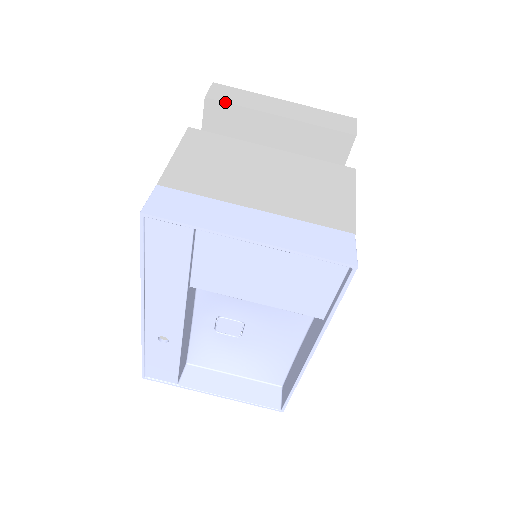
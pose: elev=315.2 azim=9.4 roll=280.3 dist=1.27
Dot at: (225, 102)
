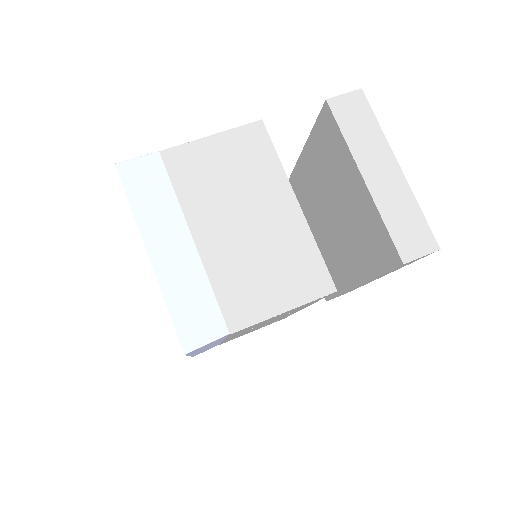
Dot at: (336, 120)
